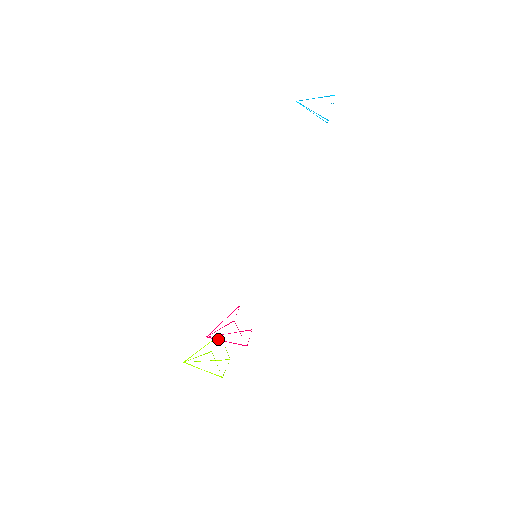
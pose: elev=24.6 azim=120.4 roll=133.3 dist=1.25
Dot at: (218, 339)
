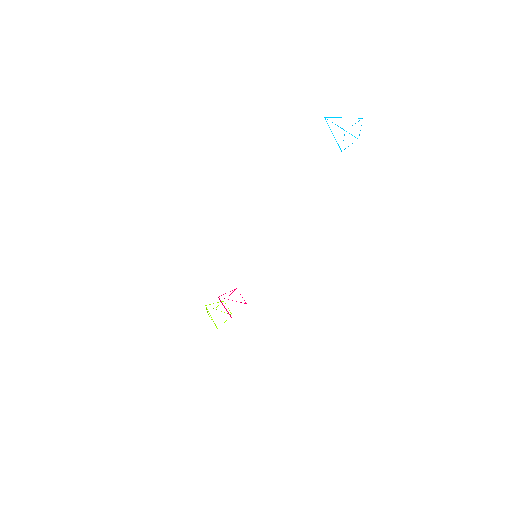
Dot at: (222, 303)
